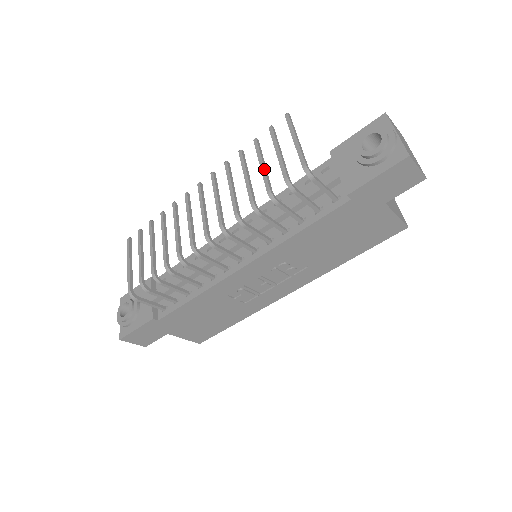
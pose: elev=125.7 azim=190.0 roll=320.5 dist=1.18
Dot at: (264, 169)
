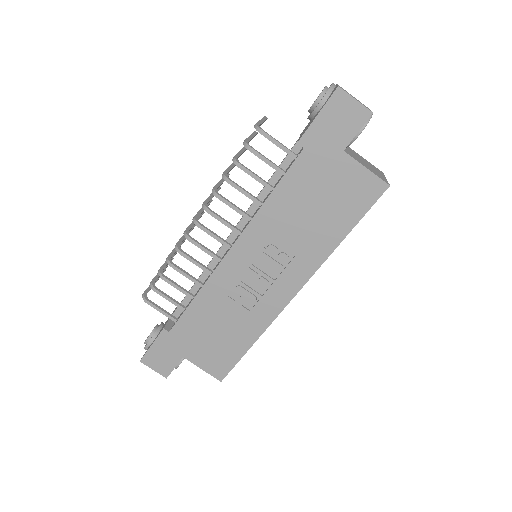
Dot at: (238, 152)
